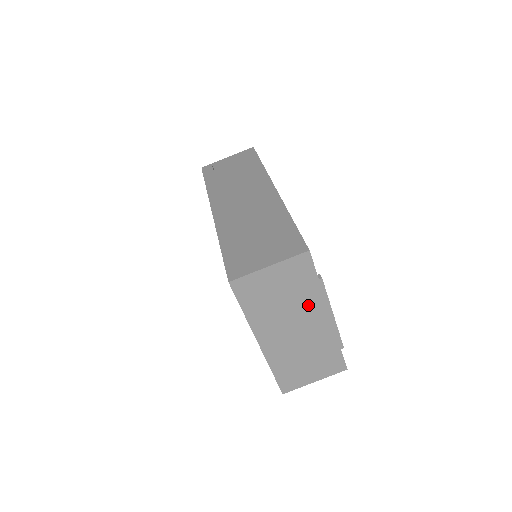
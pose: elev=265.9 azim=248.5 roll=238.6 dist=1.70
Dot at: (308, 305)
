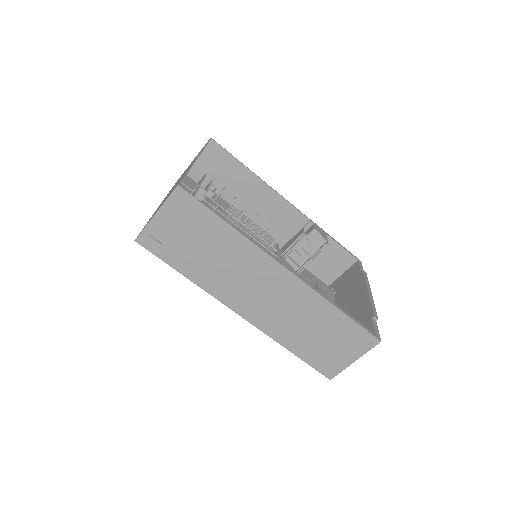
Dot at: occluded
